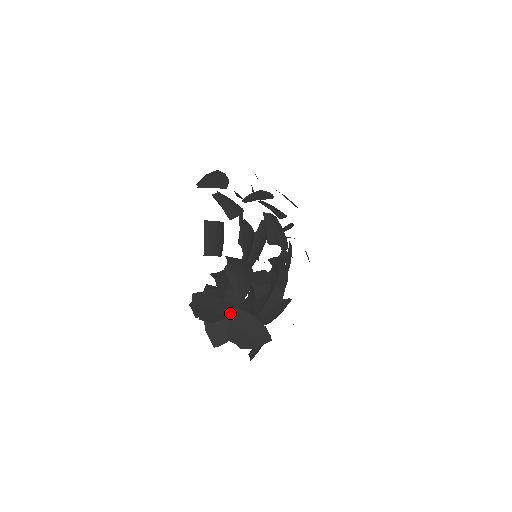
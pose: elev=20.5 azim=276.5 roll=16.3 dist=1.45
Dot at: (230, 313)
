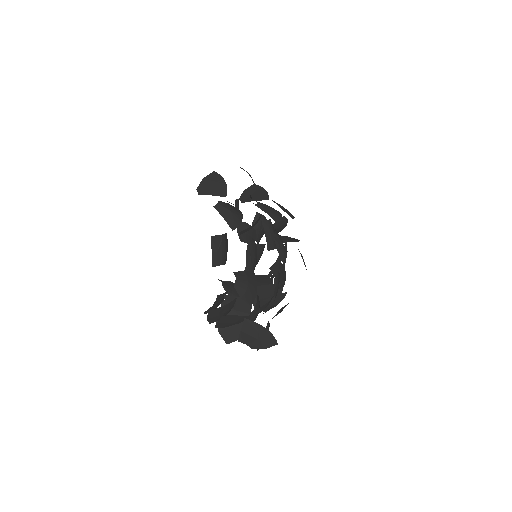
Dot at: (240, 321)
